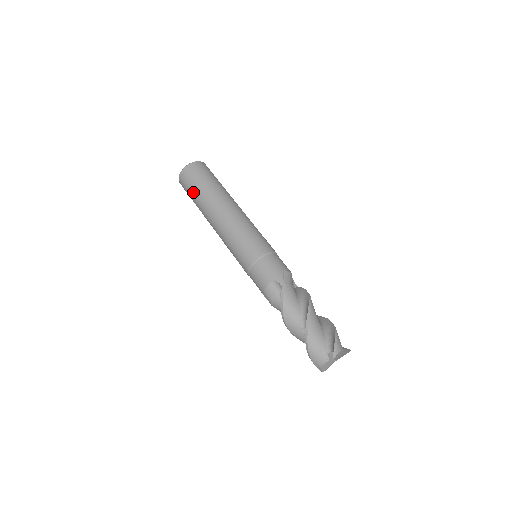
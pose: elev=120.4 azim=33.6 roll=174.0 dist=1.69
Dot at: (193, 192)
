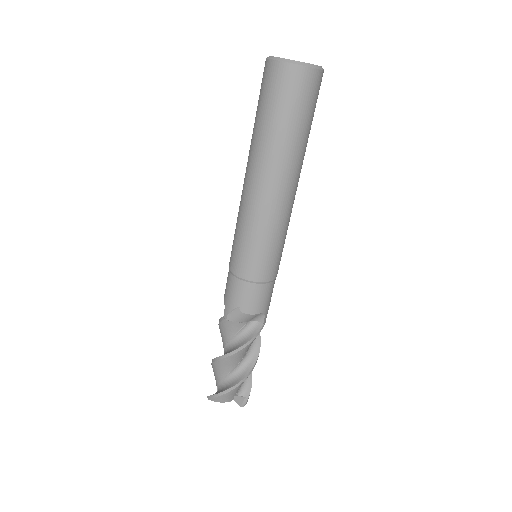
Dot at: occluded
